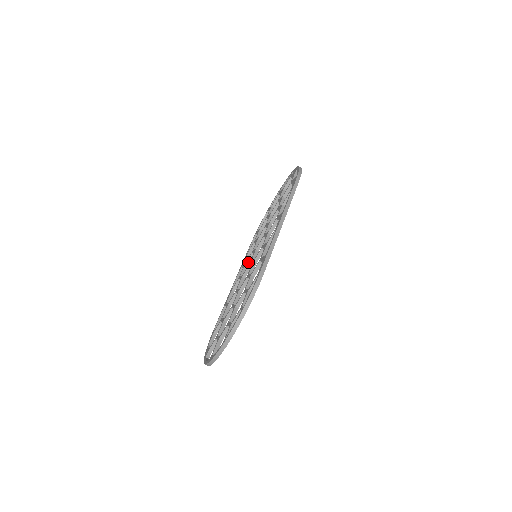
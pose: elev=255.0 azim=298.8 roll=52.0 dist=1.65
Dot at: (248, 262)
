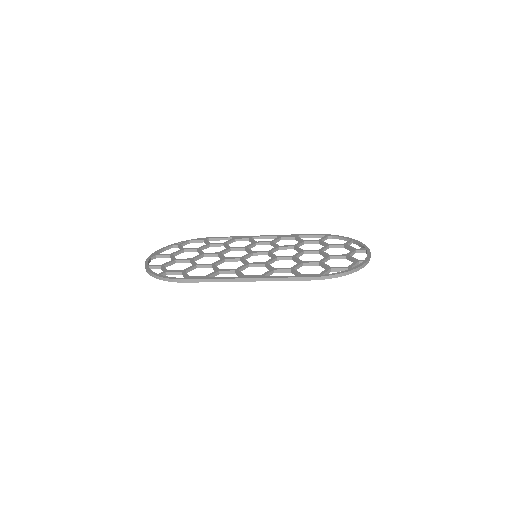
Dot at: (272, 245)
